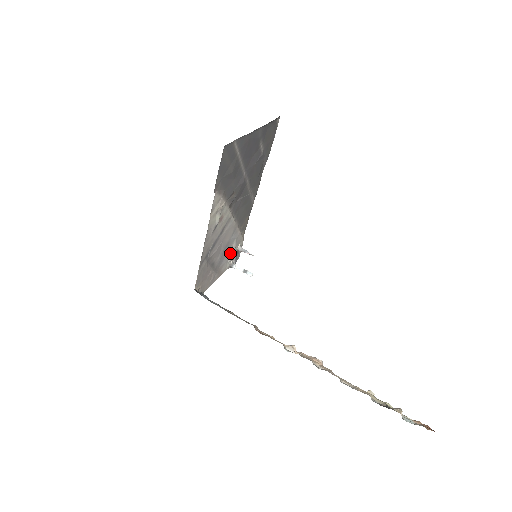
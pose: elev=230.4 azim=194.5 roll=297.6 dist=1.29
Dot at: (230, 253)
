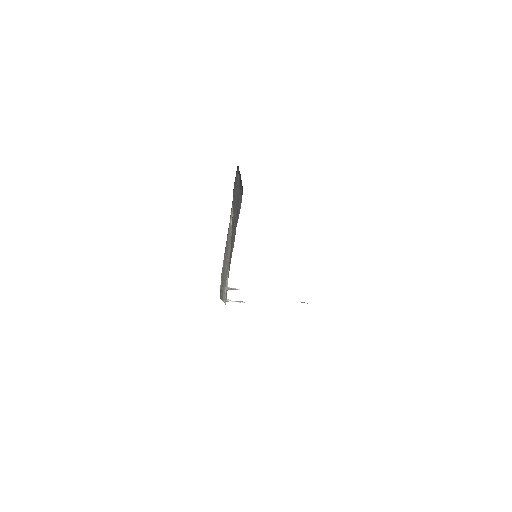
Dot at: (225, 284)
